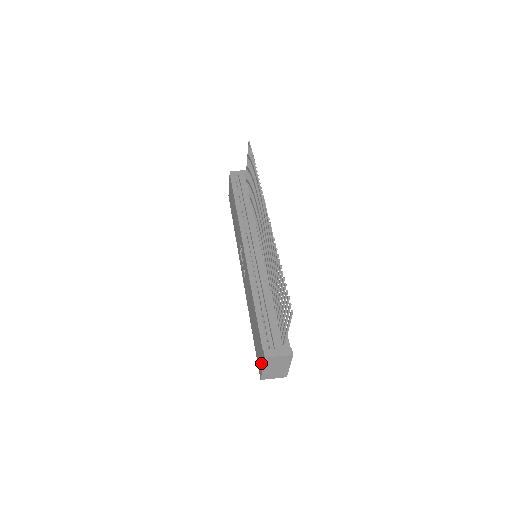
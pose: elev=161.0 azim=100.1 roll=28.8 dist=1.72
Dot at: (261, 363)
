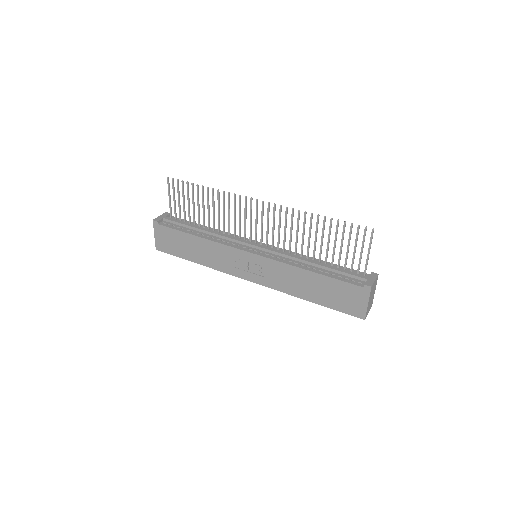
Dot at: (362, 302)
